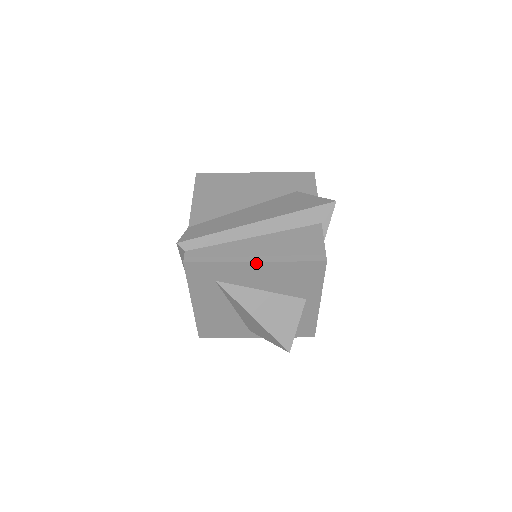
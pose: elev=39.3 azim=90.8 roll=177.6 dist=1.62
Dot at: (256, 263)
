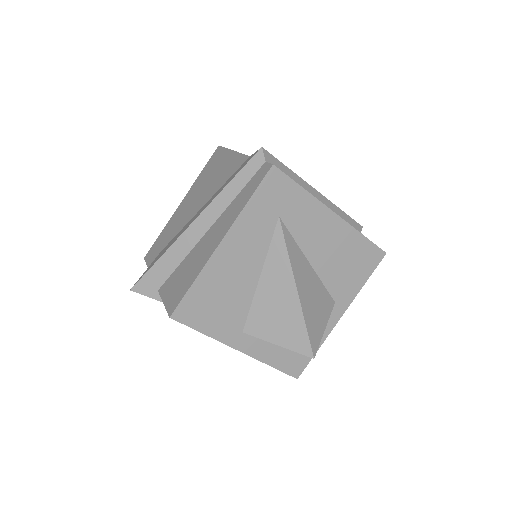
Dot at: (334, 215)
